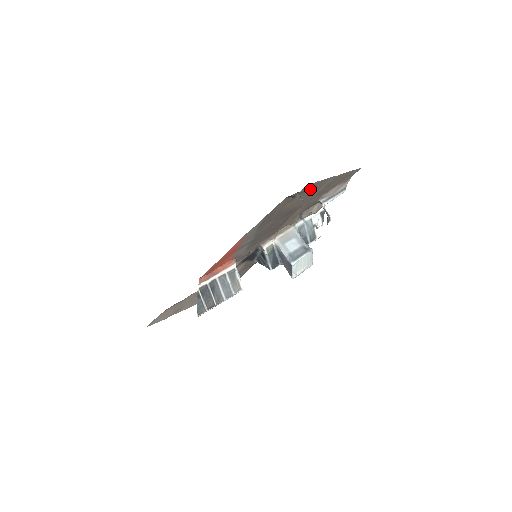
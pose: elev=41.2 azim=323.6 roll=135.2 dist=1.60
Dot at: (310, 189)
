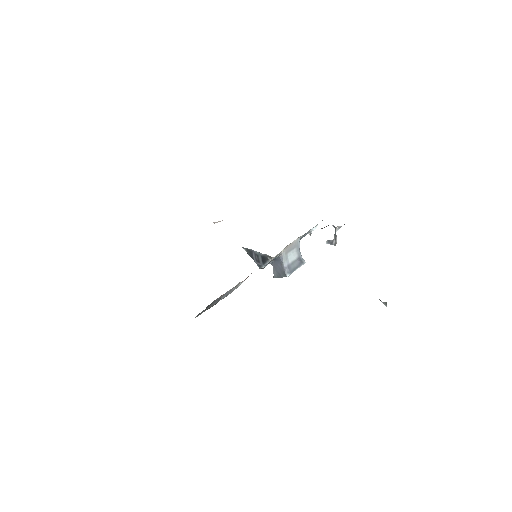
Dot at: occluded
